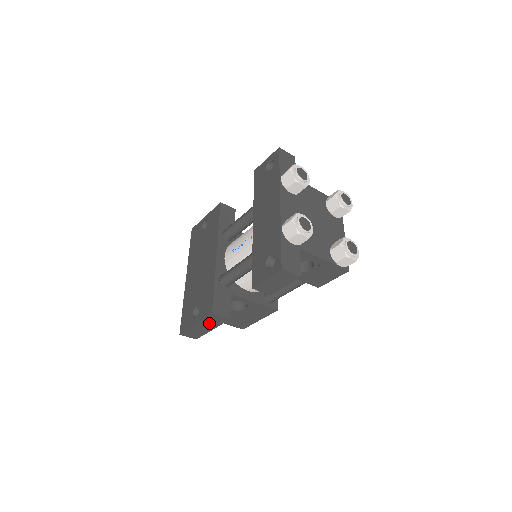
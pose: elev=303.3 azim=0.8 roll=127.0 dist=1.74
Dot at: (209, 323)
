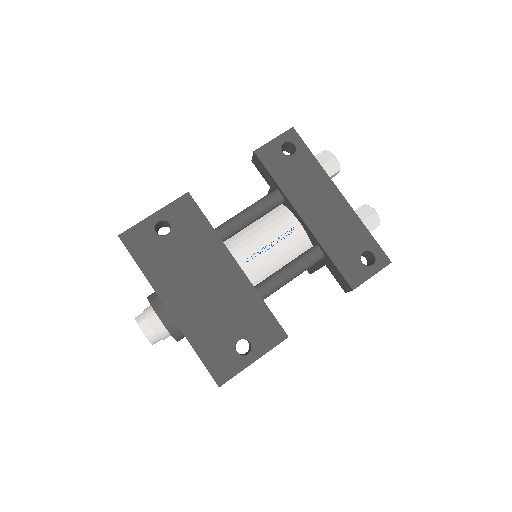
Dot at: occluded
